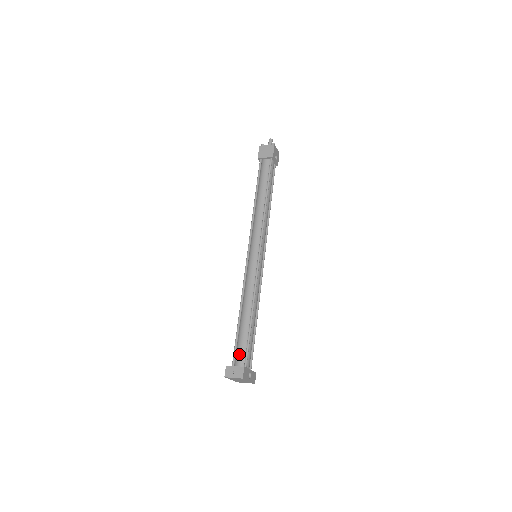
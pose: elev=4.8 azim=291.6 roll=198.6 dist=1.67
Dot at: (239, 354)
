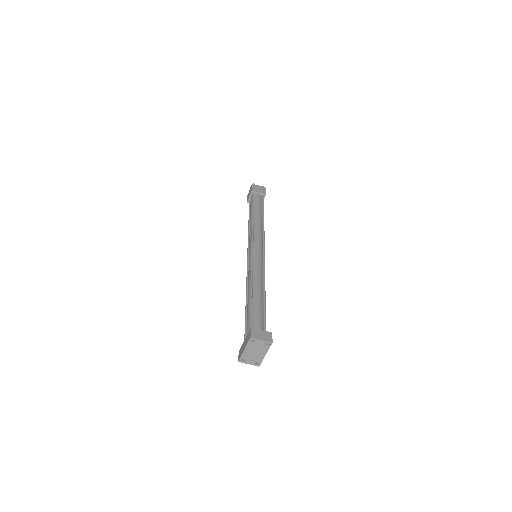
Dot at: (257, 325)
